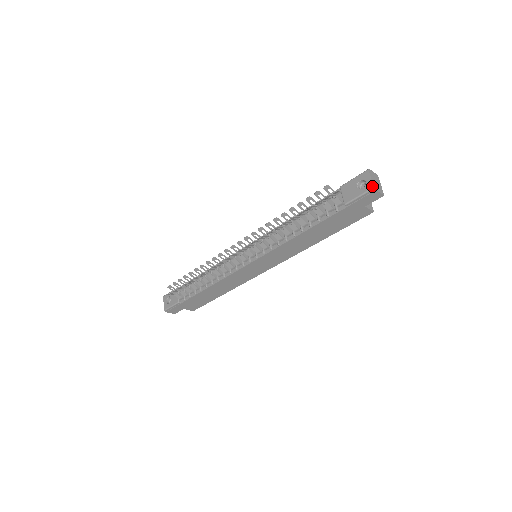
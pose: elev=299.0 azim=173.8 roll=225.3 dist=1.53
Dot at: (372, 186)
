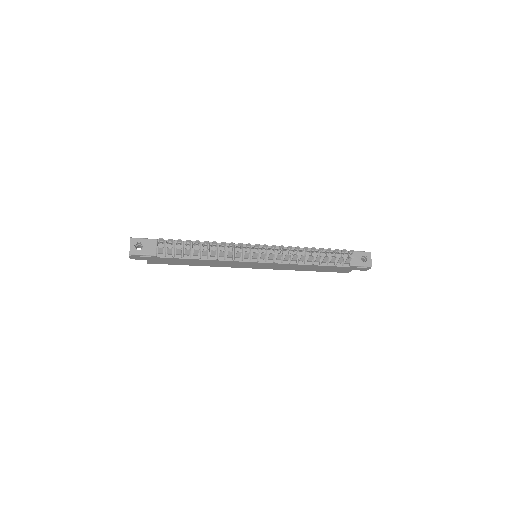
Dot at: occluded
